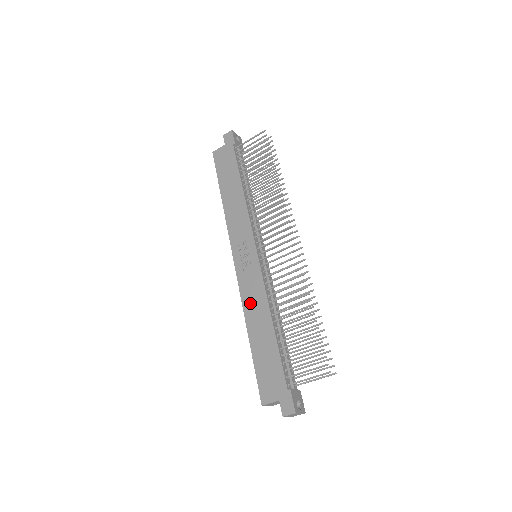
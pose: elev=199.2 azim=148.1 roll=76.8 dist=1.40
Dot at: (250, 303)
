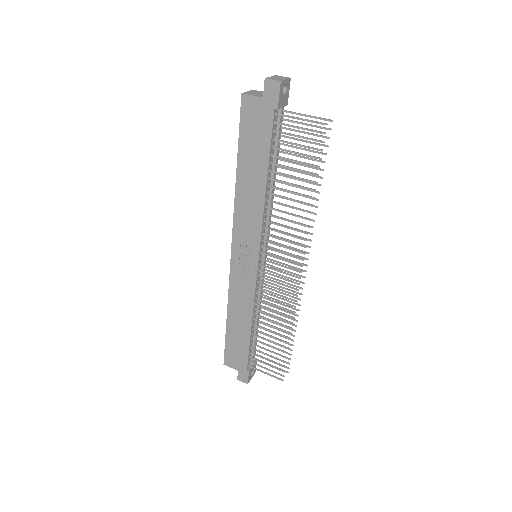
Dot at: (236, 299)
